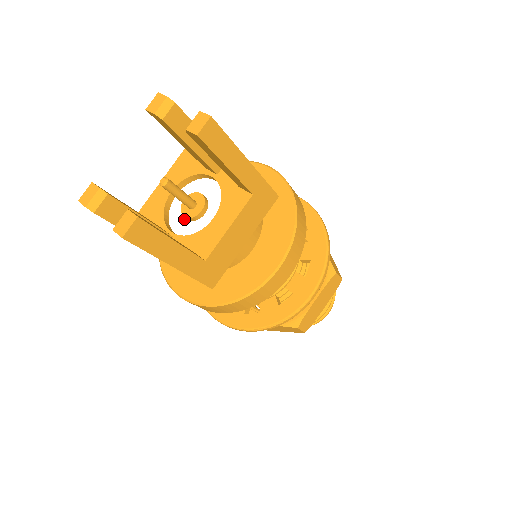
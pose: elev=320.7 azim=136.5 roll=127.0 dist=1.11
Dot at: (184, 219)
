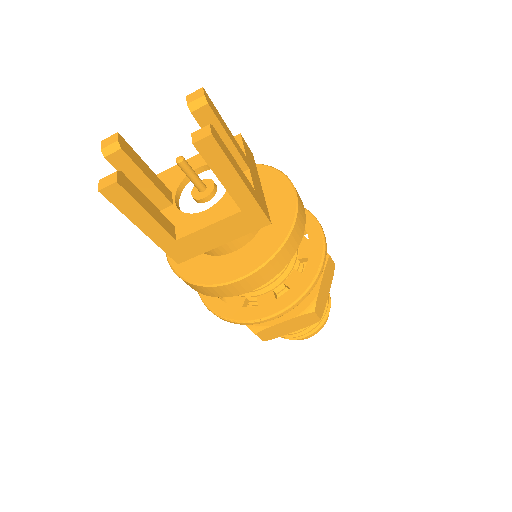
Dot at: occluded
